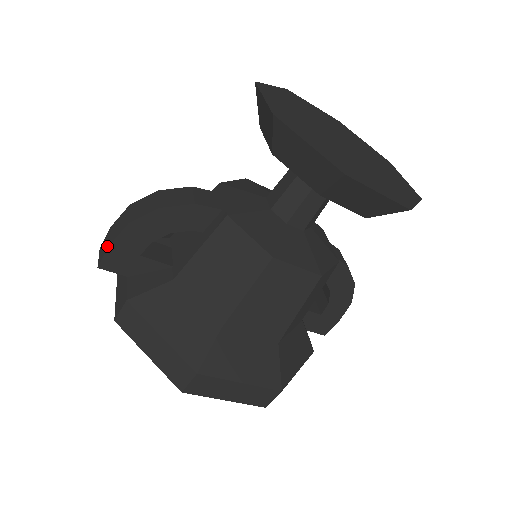
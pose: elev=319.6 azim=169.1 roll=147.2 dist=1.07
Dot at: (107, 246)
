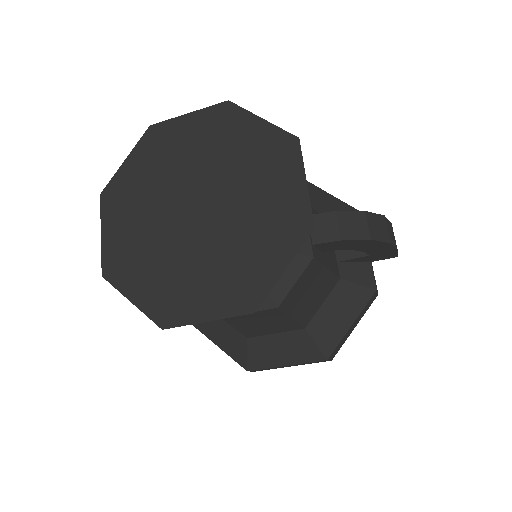
Dot at: occluded
